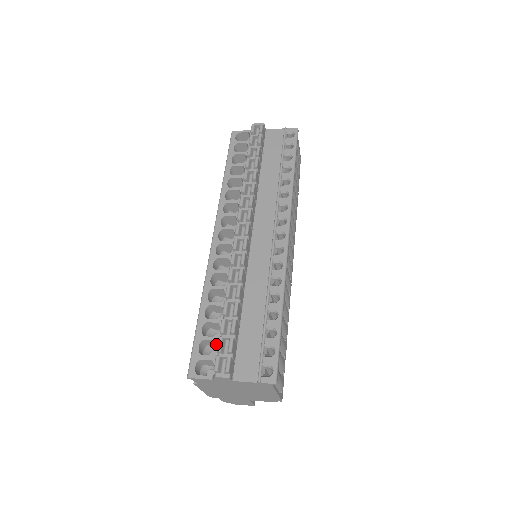
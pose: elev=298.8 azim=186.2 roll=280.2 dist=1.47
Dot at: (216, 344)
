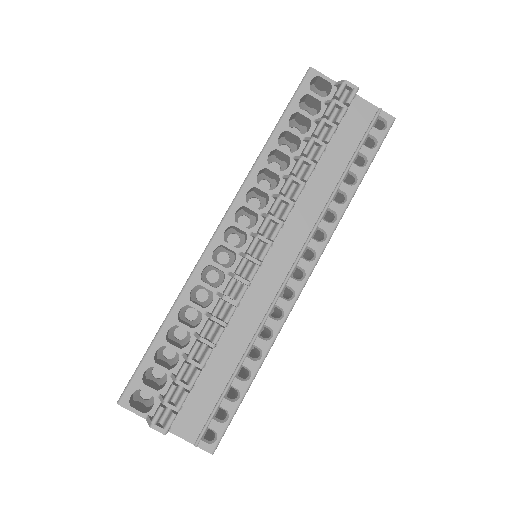
Dot at: occluded
